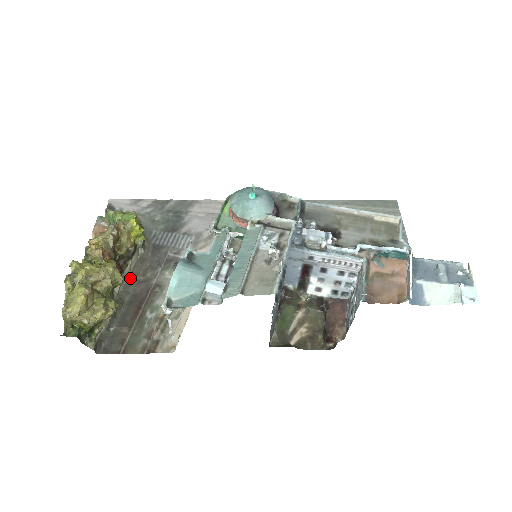
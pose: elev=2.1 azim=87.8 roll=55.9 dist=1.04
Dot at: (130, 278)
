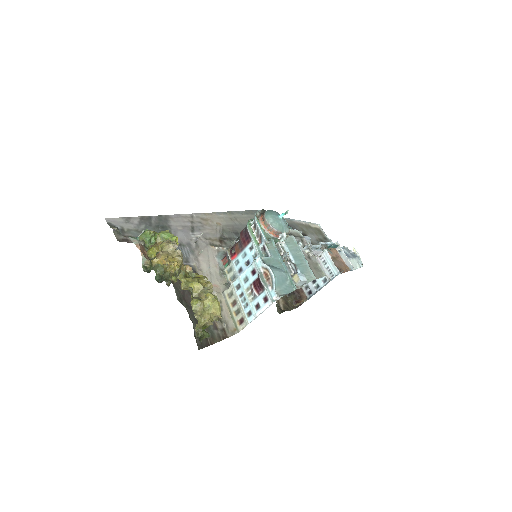
Dot at: (175, 287)
